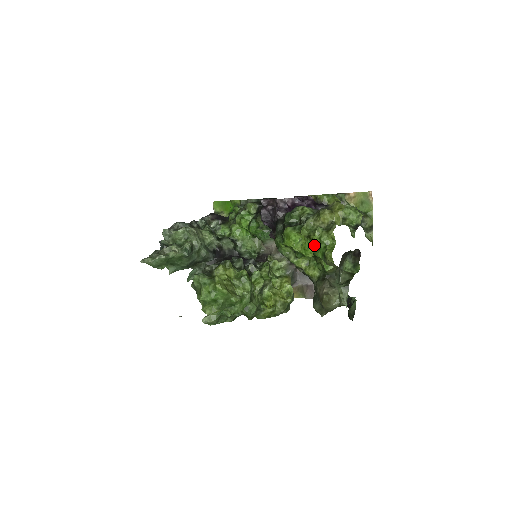
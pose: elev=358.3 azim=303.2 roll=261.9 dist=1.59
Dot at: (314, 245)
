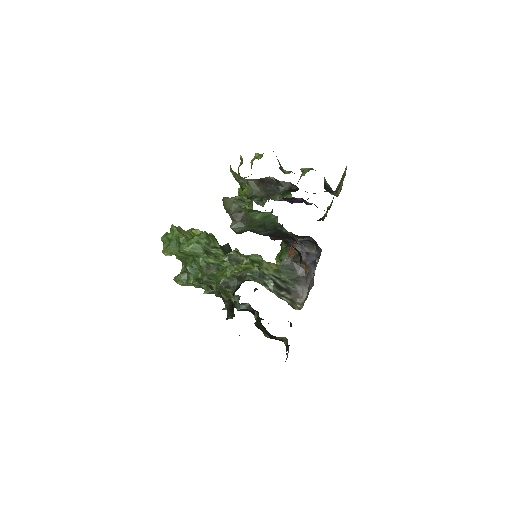
Dot at: occluded
